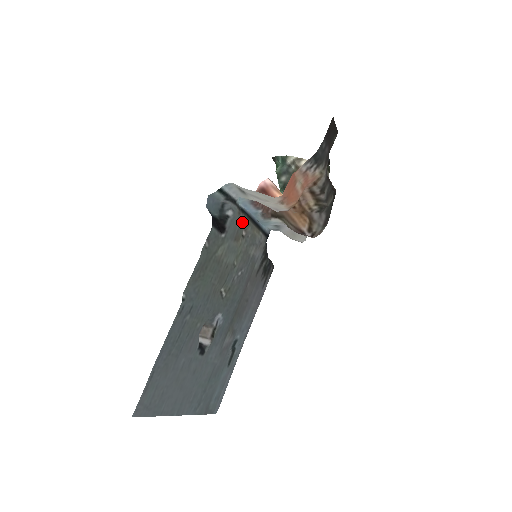
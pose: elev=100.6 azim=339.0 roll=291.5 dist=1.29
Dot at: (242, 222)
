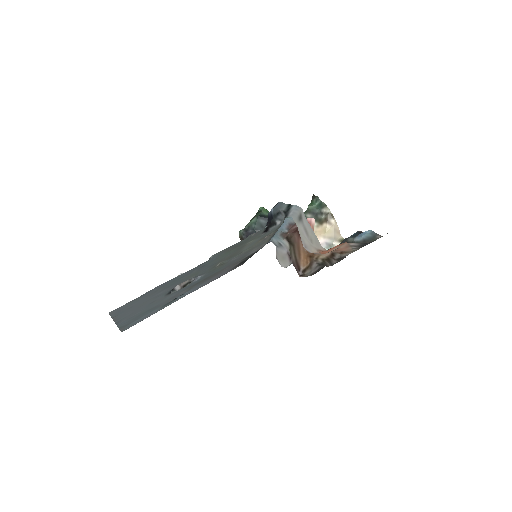
Dot at: (274, 231)
